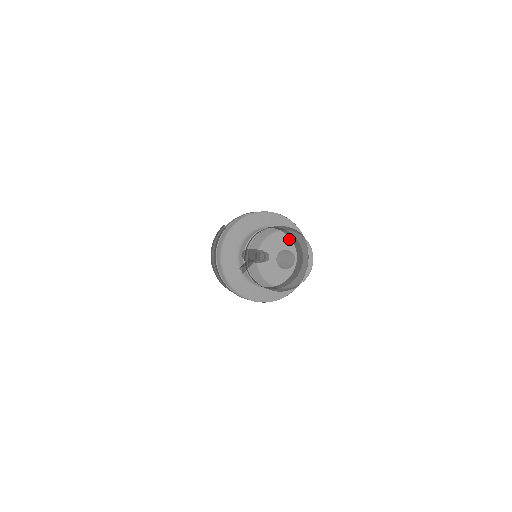
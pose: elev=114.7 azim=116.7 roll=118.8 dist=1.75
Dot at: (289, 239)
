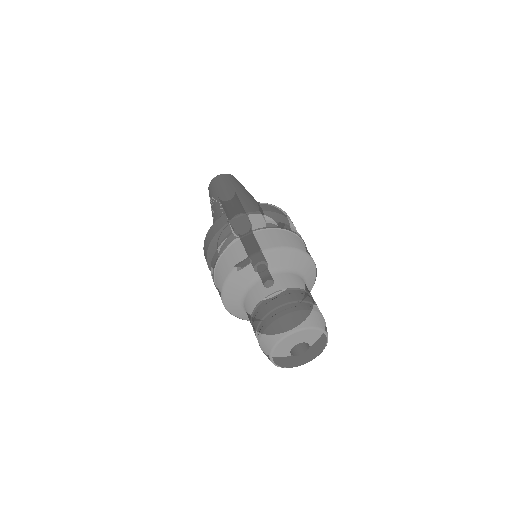
Dot at: (310, 334)
